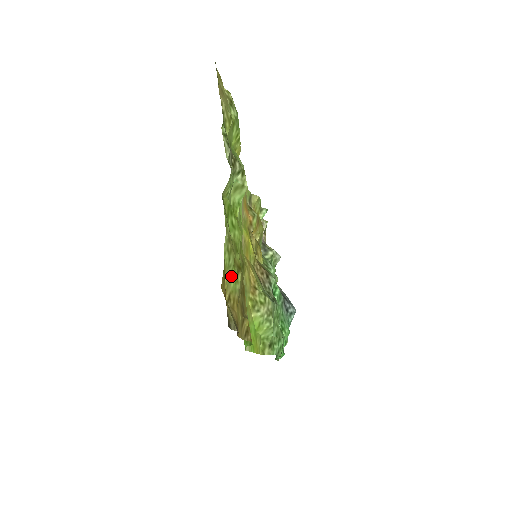
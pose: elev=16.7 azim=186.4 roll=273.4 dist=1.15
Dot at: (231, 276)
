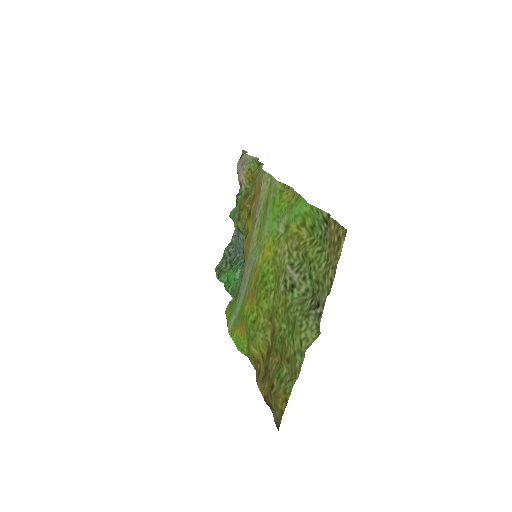
Dot at: (281, 380)
